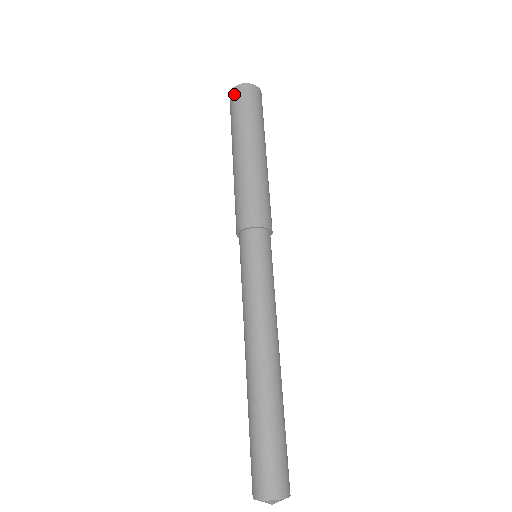
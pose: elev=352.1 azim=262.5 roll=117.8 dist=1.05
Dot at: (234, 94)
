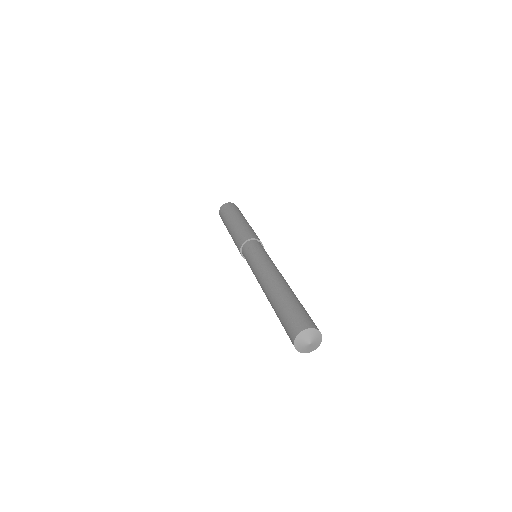
Dot at: (228, 204)
